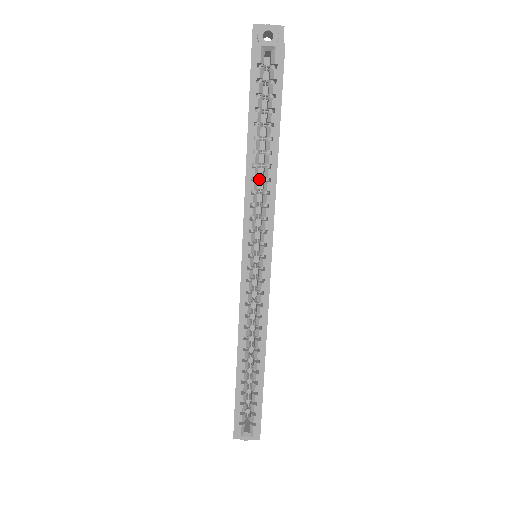
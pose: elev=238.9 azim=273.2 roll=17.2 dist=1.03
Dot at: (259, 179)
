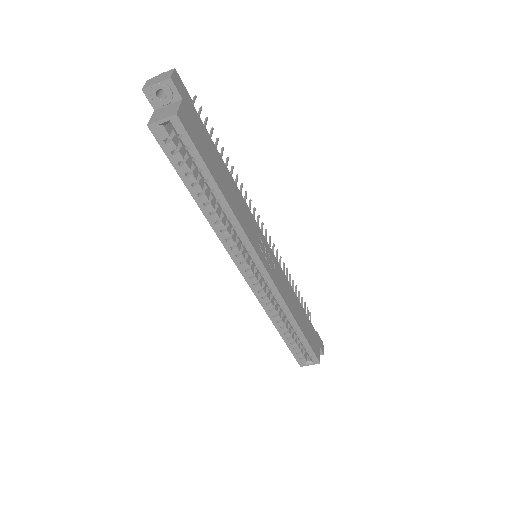
Dot at: (223, 215)
